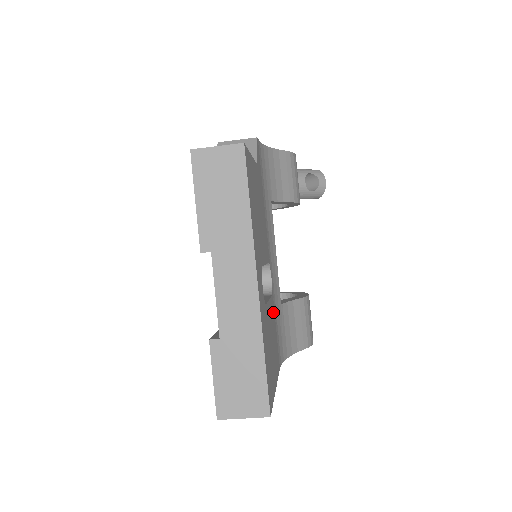
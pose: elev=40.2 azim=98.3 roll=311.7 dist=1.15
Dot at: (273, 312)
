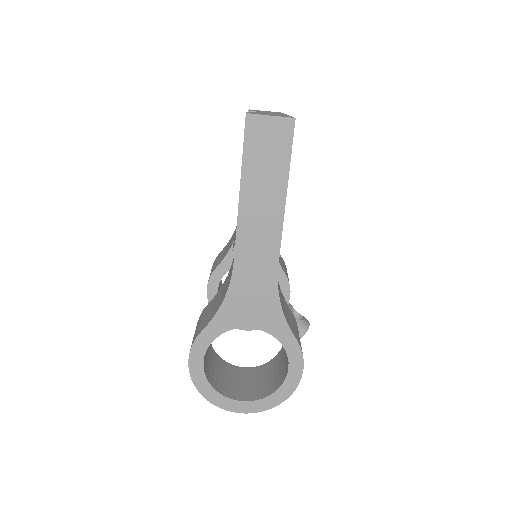
Dot at: occluded
